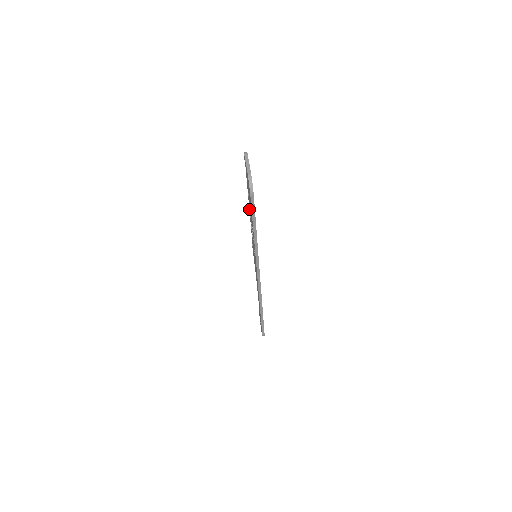
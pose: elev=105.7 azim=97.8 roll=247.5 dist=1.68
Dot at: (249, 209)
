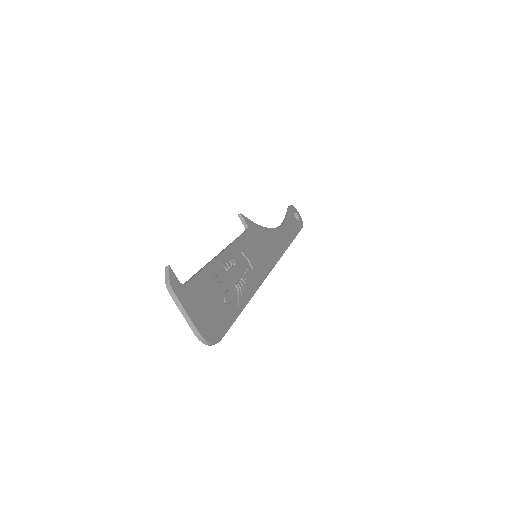
Dot at: occluded
